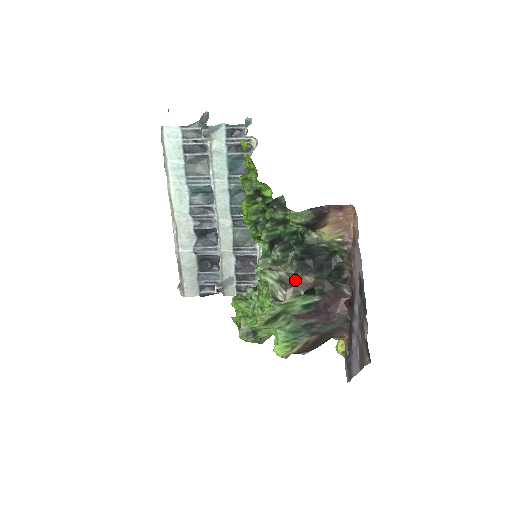
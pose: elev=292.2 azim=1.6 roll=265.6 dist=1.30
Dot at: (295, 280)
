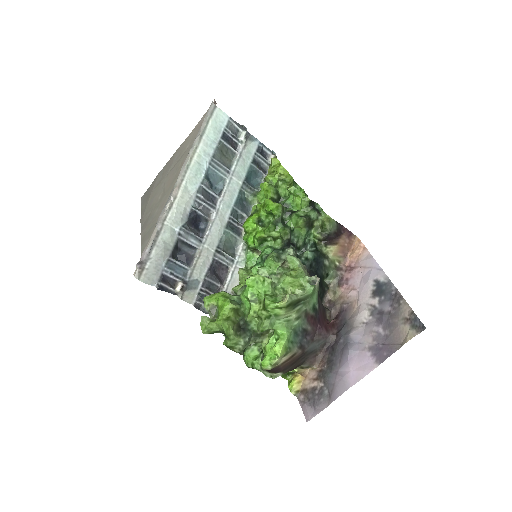
Dot at: occluded
